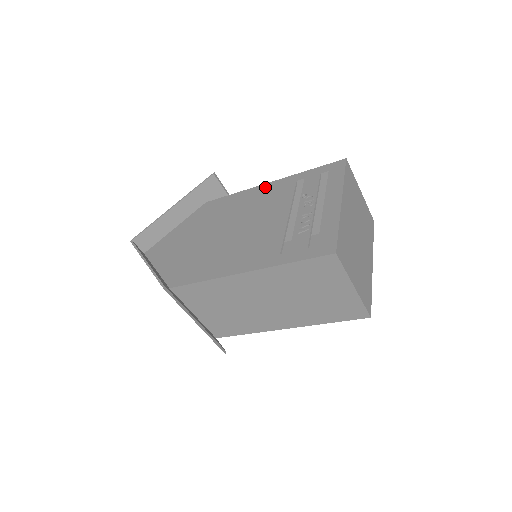
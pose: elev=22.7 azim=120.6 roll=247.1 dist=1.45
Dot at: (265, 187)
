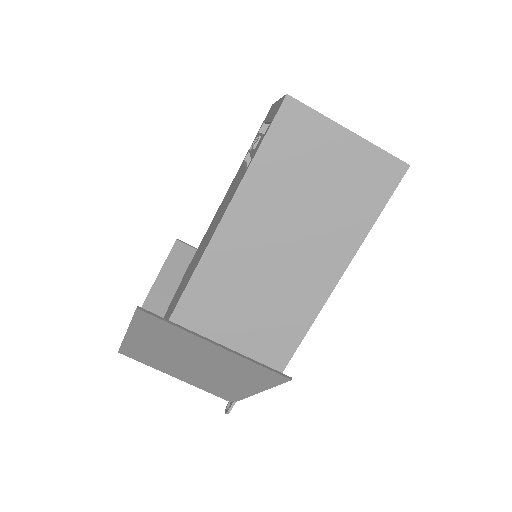
Dot at: (224, 197)
